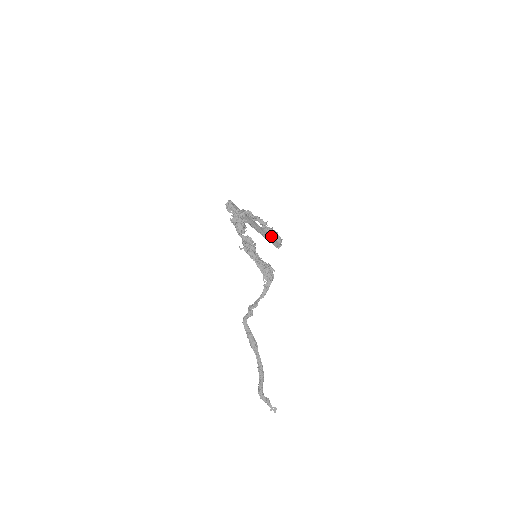
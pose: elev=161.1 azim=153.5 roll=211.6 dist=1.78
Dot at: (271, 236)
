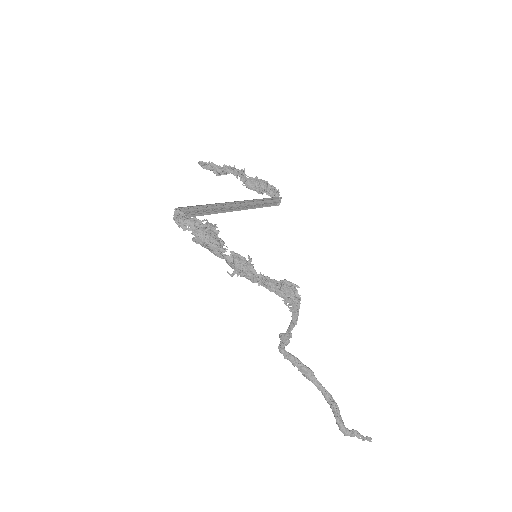
Dot at: (261, 199)
